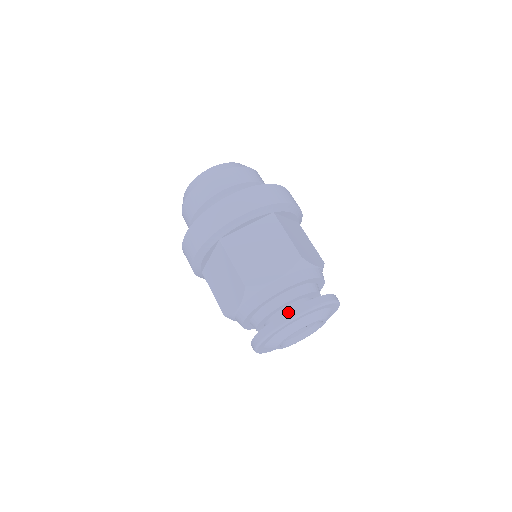
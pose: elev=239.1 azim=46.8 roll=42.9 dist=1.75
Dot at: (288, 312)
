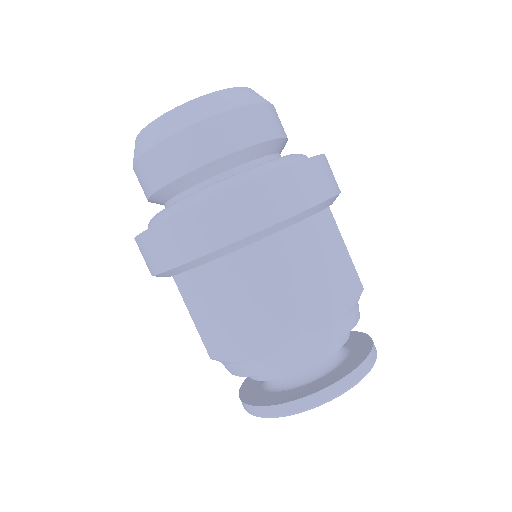
Dot at: (347, 377)
